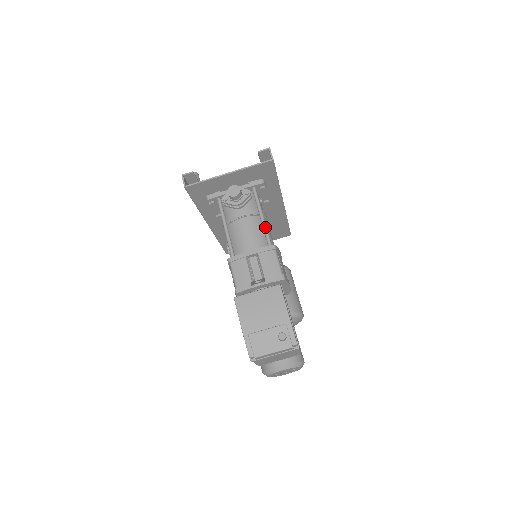
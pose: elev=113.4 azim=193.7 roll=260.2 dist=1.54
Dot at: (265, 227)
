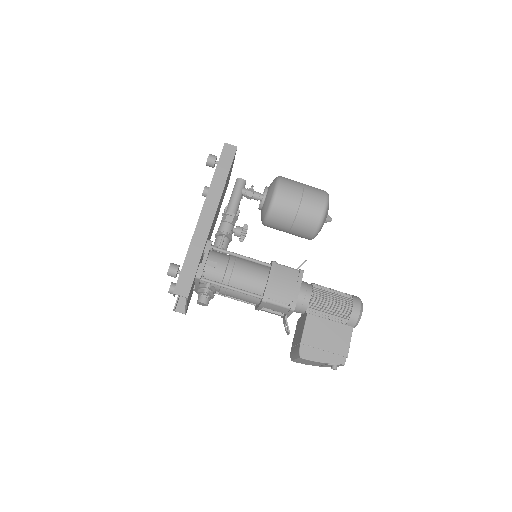
Dot at: occluded
